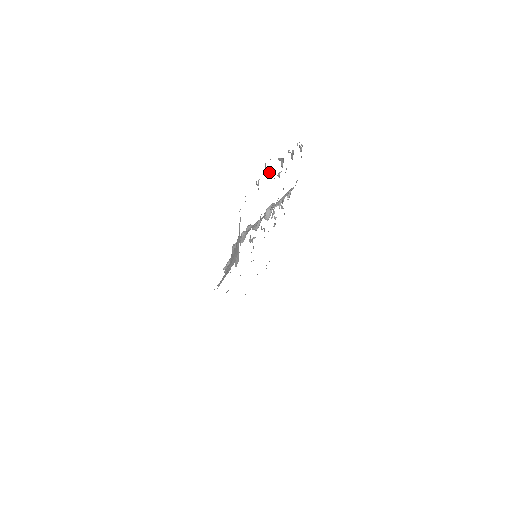
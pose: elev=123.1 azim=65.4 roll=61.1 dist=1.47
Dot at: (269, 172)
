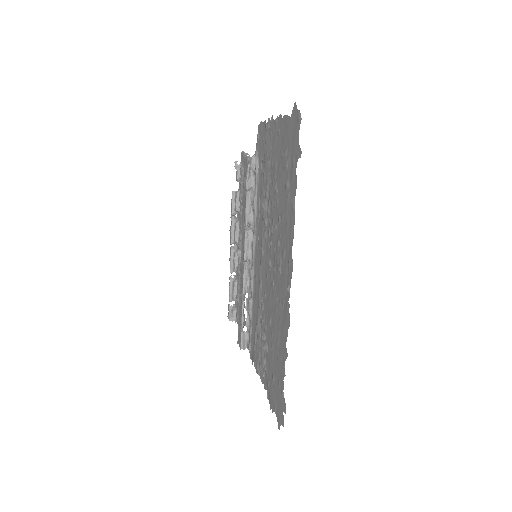
Dot at: (235, 223)
